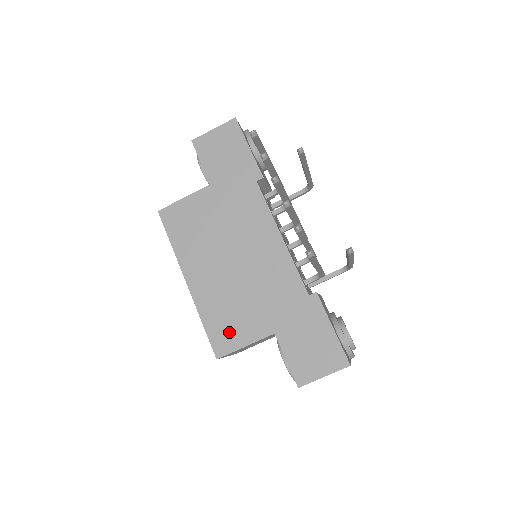
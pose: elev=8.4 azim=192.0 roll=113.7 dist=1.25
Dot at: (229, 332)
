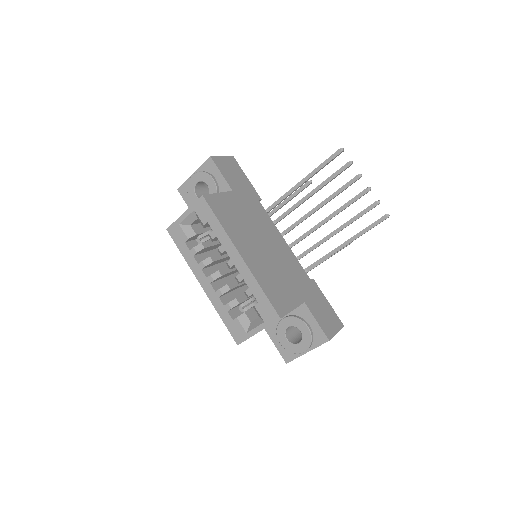
Dot at: (281, 298)
